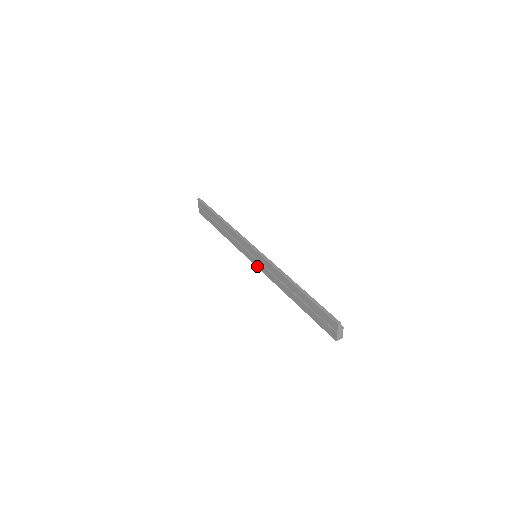
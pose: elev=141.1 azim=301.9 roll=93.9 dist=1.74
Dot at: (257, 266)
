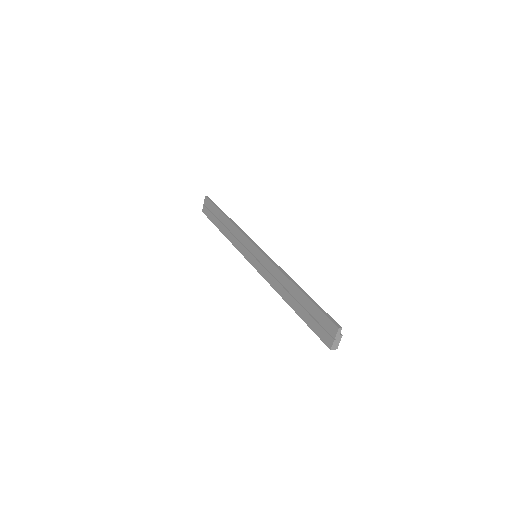
Dot at: (254, 266)
